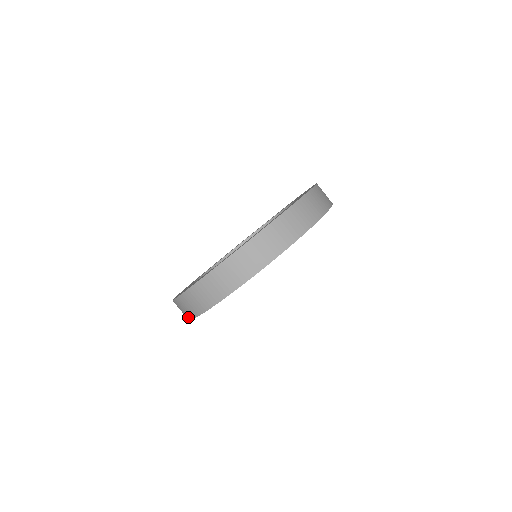
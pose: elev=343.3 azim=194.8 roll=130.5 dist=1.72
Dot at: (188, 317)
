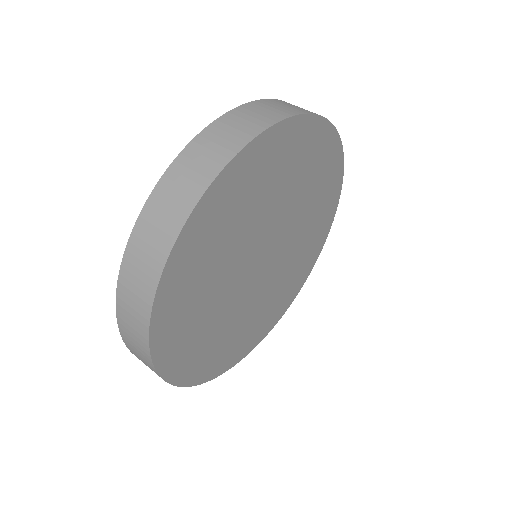
Dot at: (153, 280)
